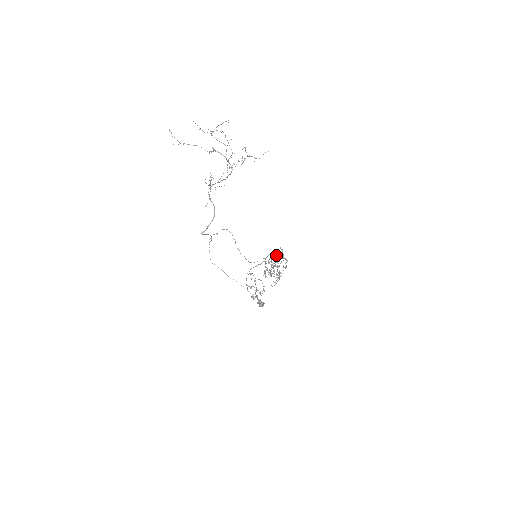
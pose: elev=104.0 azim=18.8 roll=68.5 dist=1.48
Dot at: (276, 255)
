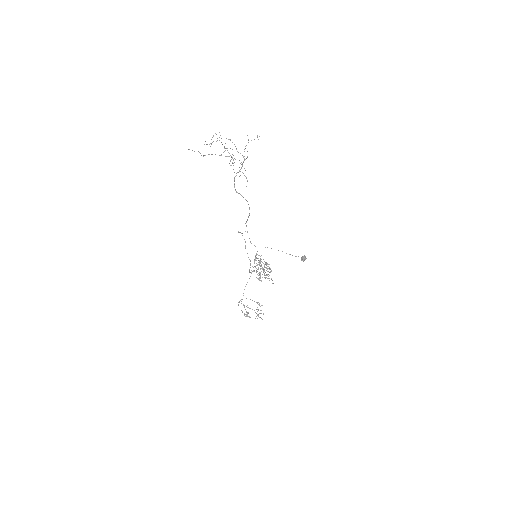
Dot at: (258, 258)
